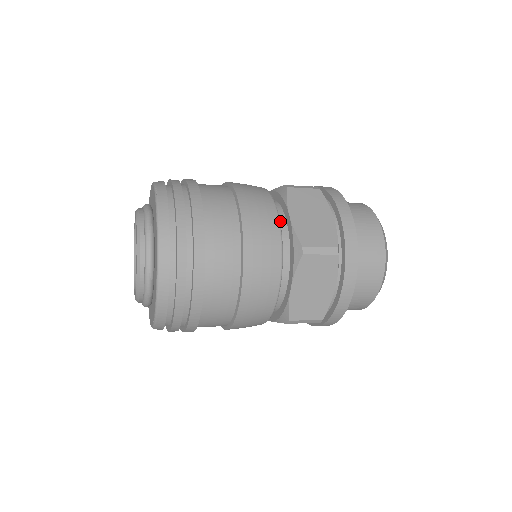
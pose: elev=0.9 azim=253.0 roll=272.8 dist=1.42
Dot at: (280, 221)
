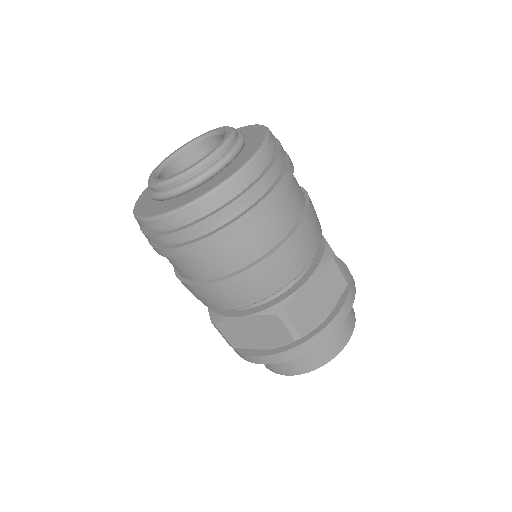
Dot at: occluded
